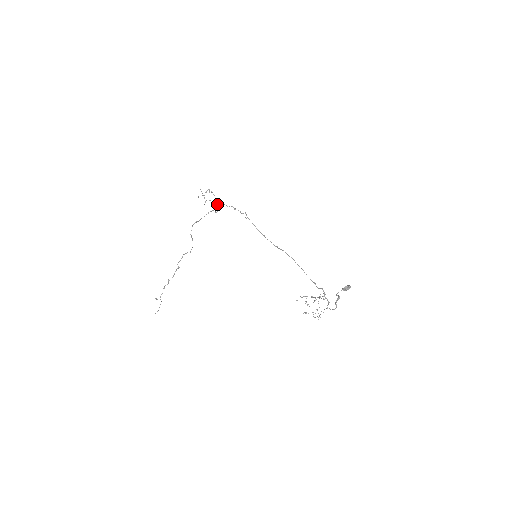
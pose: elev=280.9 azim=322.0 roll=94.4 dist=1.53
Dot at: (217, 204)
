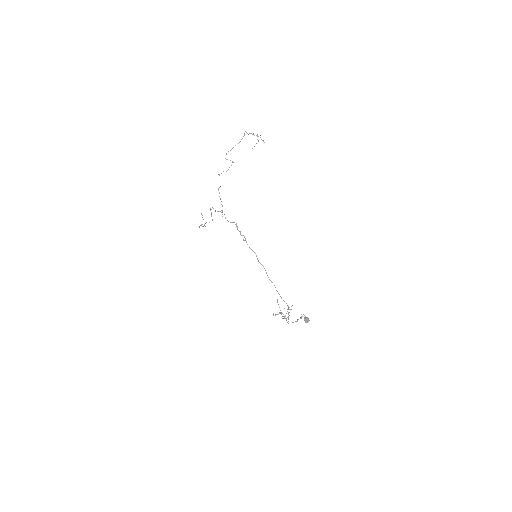
Dot at: occluded
